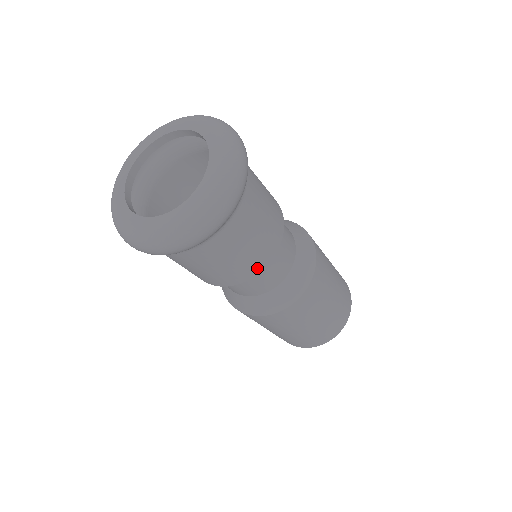
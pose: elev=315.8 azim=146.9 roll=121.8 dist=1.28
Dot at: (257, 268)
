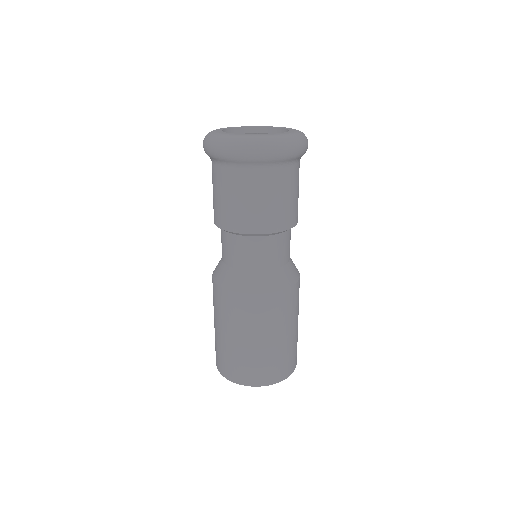
Dot at: occluded
